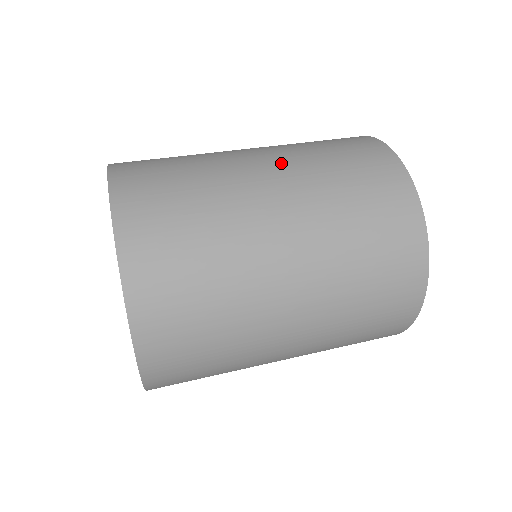
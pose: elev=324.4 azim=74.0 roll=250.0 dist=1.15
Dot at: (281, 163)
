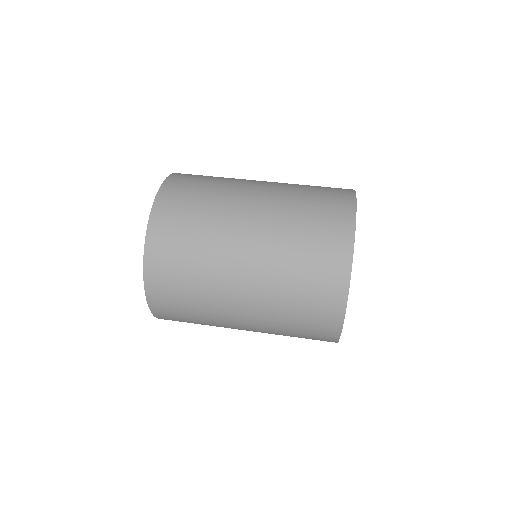
Dot at: (258, 284)
